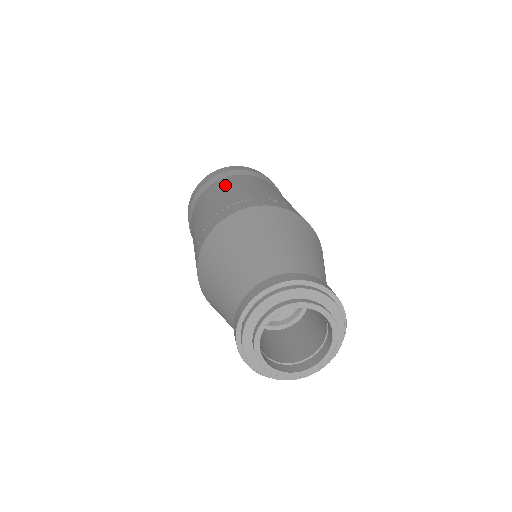
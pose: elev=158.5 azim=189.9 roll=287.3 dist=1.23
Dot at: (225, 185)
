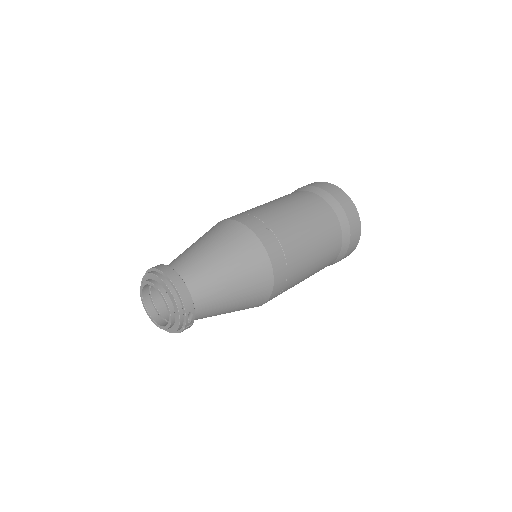
Dot at: (289, 197)
